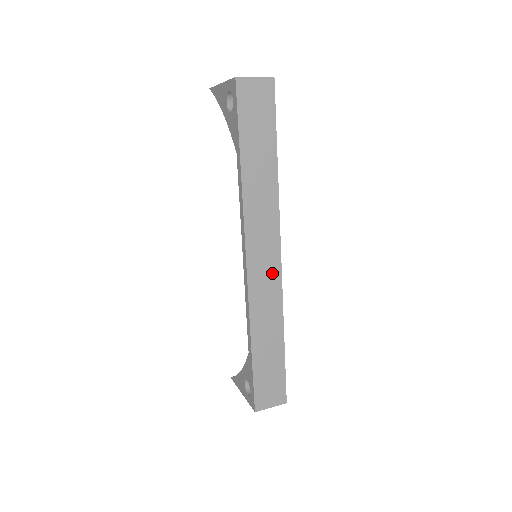
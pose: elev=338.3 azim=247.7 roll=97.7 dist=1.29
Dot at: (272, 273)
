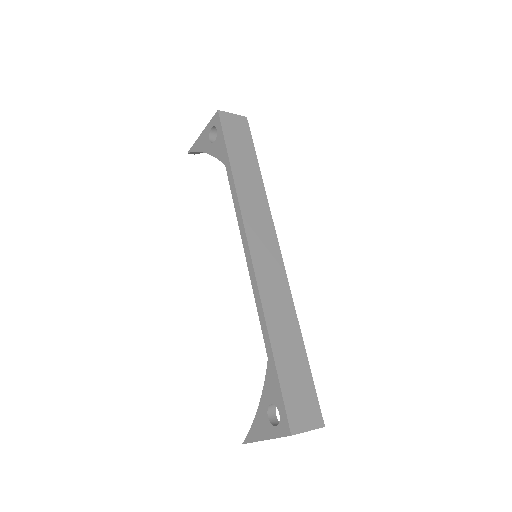
Dot at: (276, 267)
